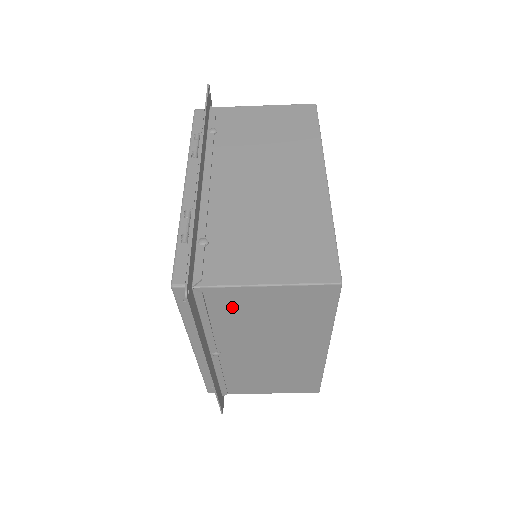
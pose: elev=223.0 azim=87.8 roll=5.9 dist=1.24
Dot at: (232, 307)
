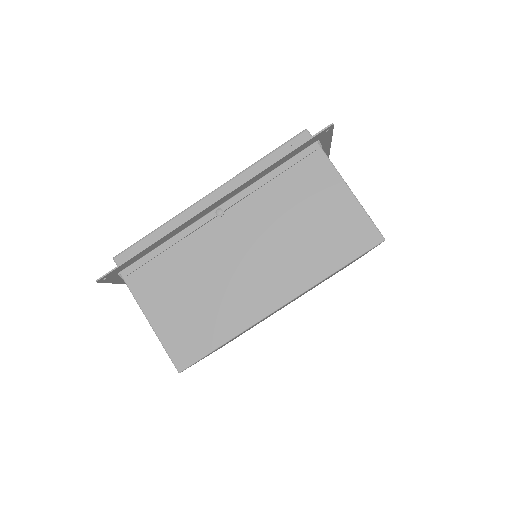
Dot at: (306, 183)
